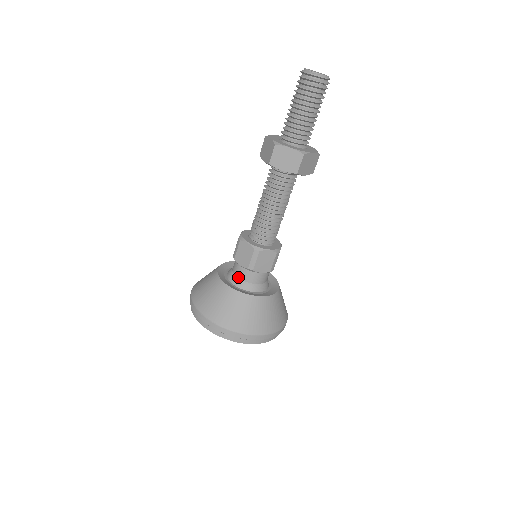
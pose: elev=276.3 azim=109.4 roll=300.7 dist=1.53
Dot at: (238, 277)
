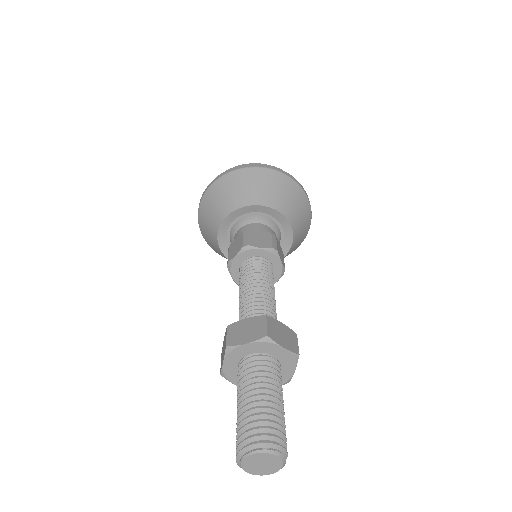
Dot at: occluded
